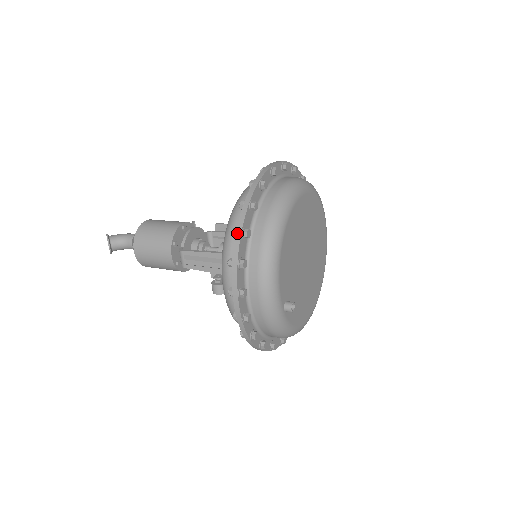
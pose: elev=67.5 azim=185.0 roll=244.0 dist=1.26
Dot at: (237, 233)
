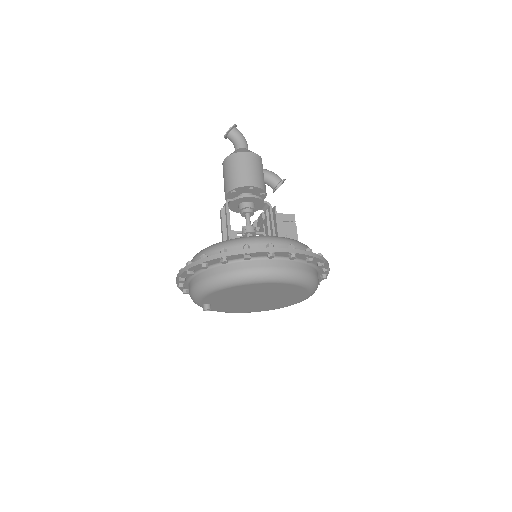
Dot at: (200, 260)
